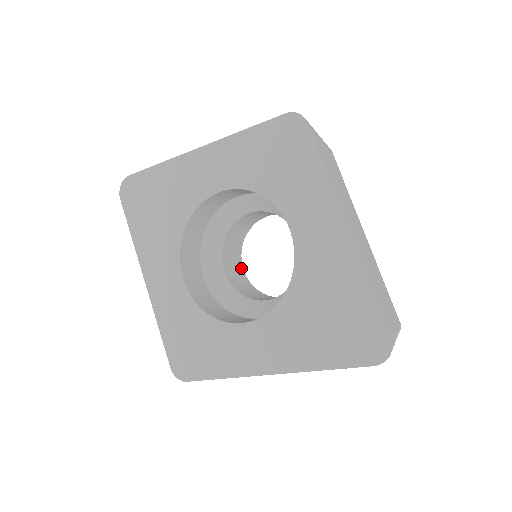
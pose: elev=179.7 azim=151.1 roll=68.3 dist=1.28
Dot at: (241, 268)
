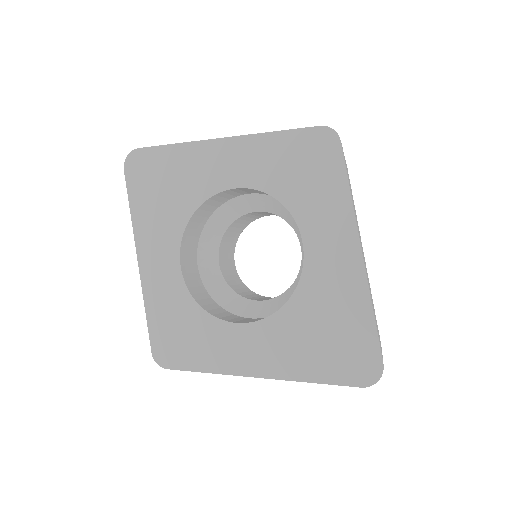
Dot at: (233, 261)
